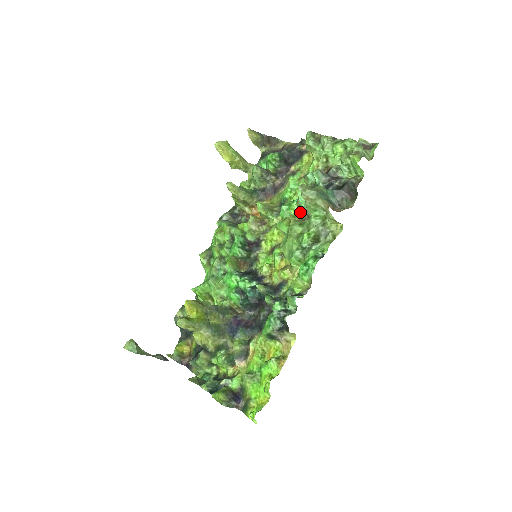
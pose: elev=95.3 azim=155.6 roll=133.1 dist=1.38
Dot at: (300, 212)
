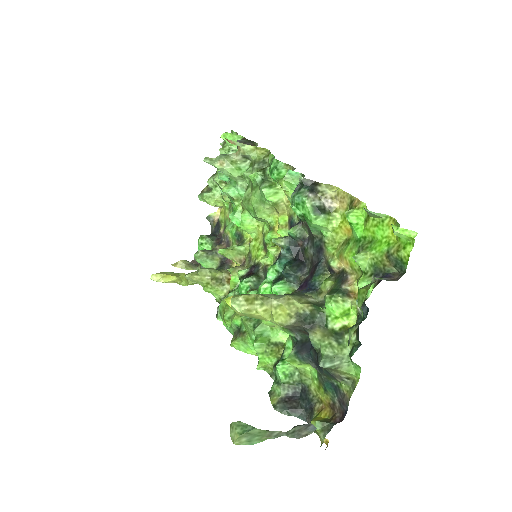
Dot at: occluded
